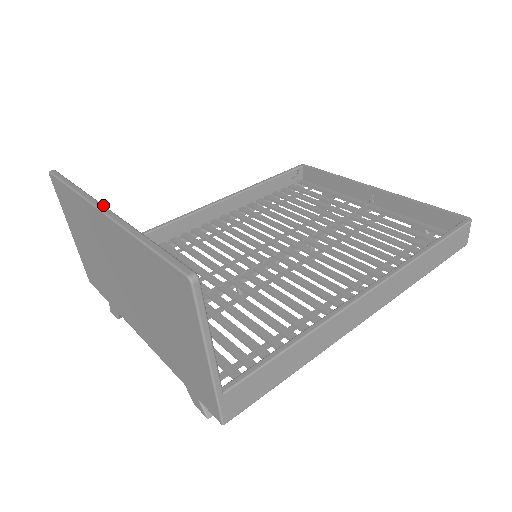
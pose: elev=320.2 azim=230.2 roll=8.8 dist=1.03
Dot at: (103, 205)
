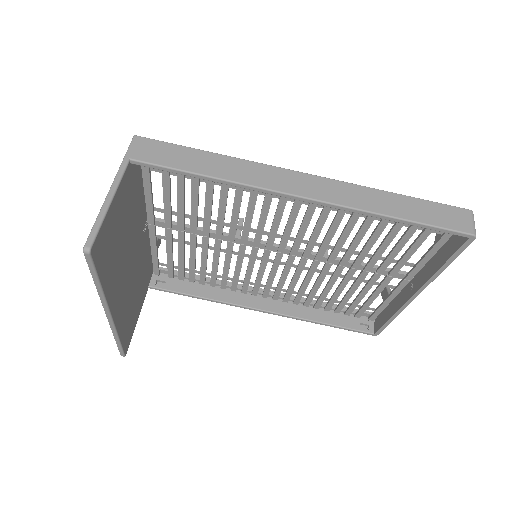
Dot at: (110, 315)
